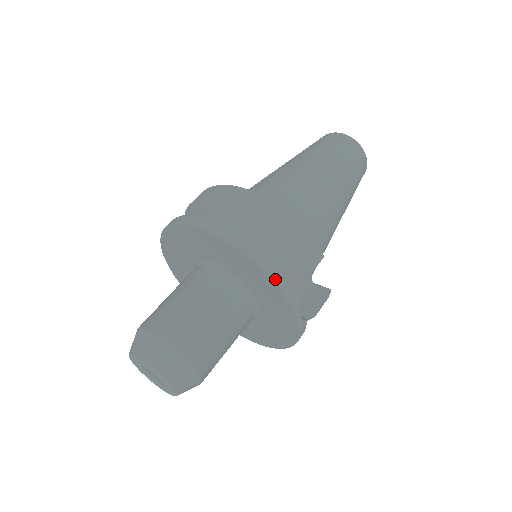
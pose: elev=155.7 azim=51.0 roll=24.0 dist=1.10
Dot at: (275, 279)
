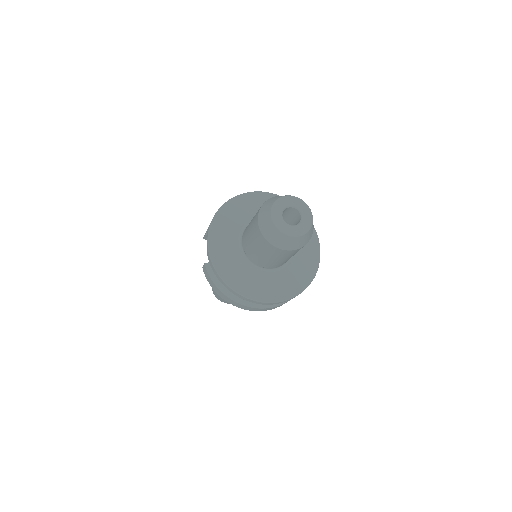
Dot at: occluded
